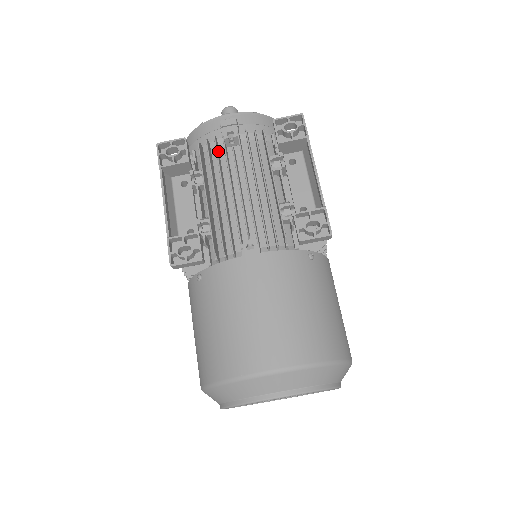
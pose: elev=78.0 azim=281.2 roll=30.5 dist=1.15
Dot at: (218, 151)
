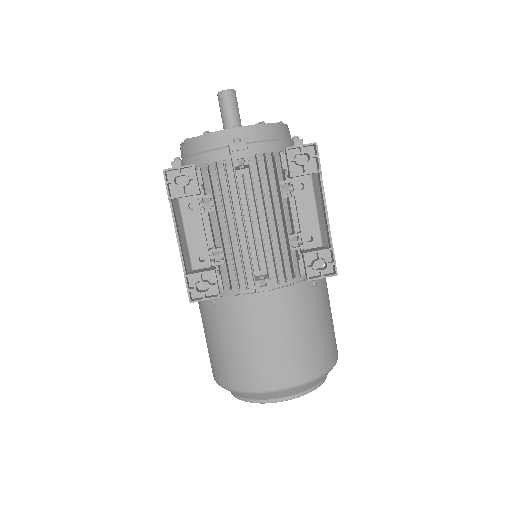
Dot at: (227, 176)
